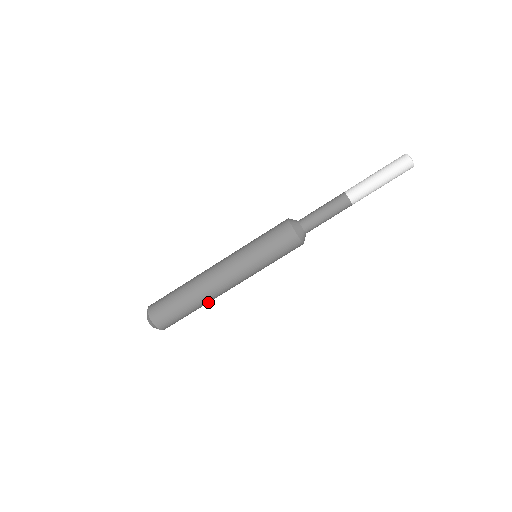
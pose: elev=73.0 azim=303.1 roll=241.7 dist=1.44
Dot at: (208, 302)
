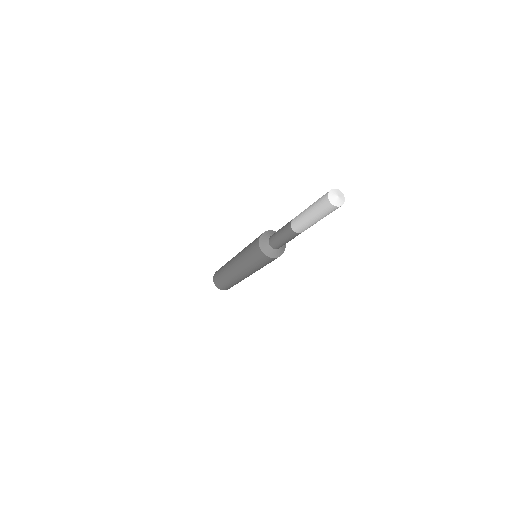
Dot at: (241, 280)
